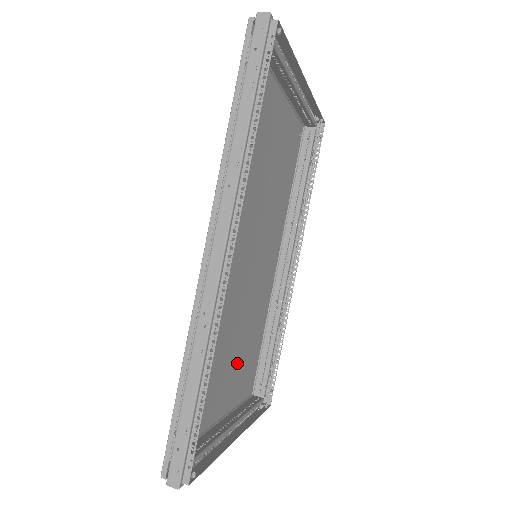
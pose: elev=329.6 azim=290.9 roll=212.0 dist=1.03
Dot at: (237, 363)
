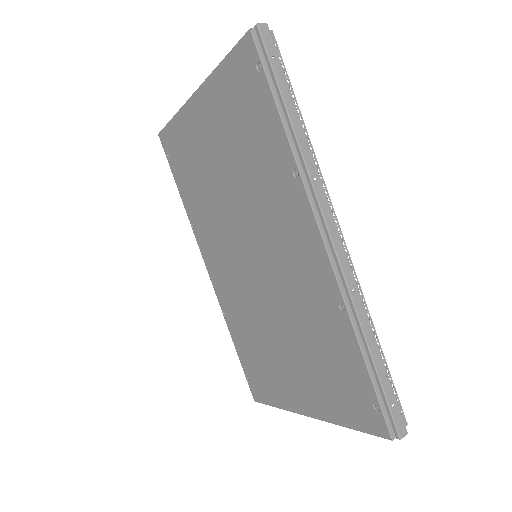
Dot at: (278, 359)
